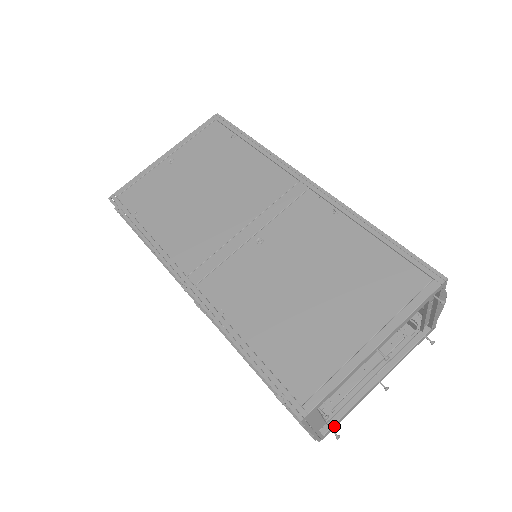
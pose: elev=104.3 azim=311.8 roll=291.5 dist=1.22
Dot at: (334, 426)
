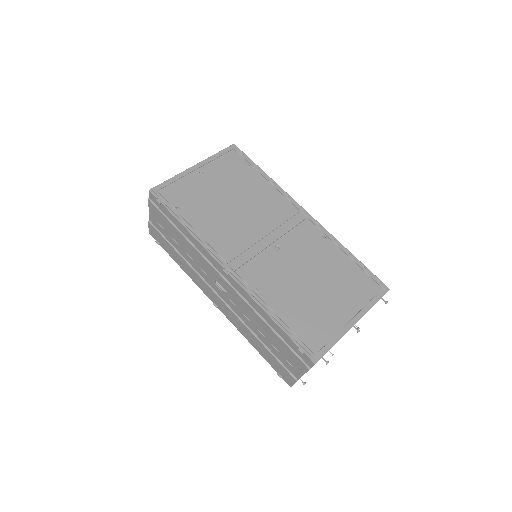
Dot at: occluded
